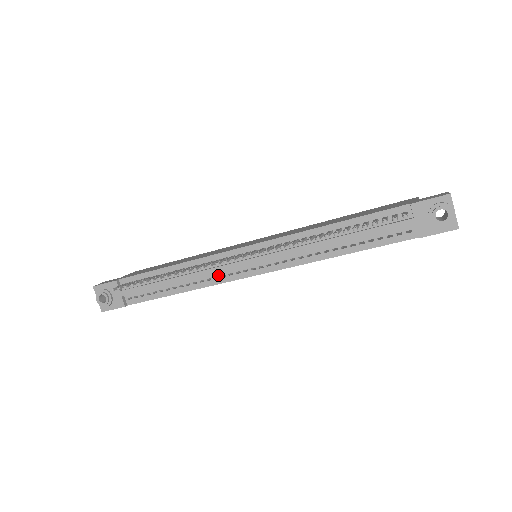
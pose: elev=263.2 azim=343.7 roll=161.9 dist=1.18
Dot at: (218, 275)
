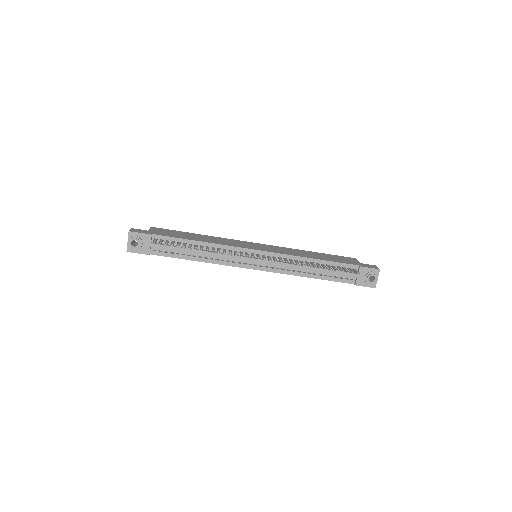
Dot at: (230, 260)
